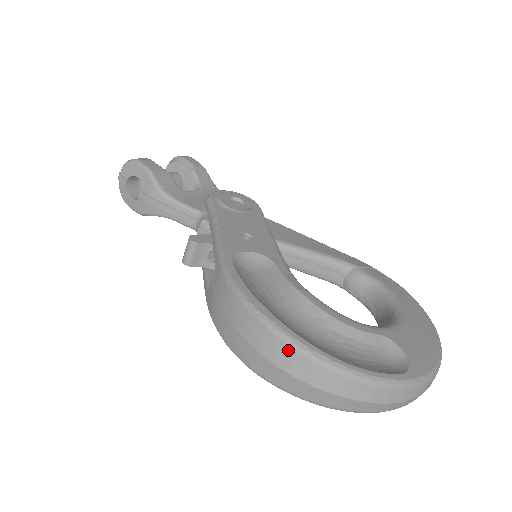
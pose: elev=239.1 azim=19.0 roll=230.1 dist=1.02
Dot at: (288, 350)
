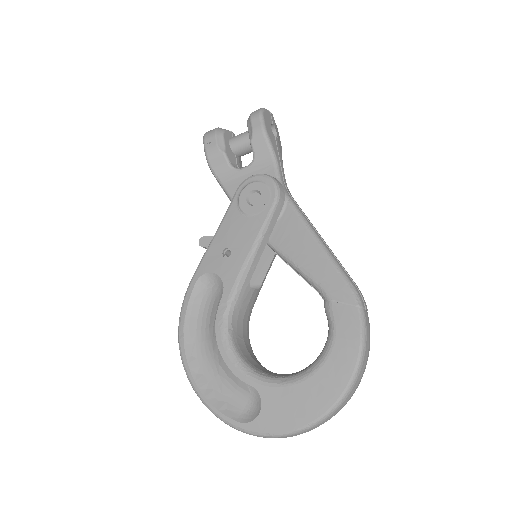
Dot at: (184, 366)
